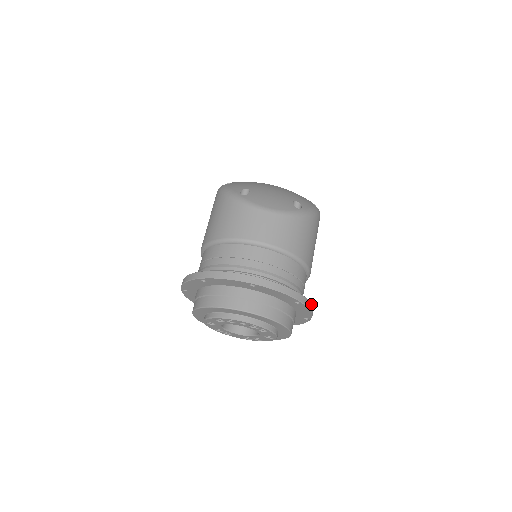
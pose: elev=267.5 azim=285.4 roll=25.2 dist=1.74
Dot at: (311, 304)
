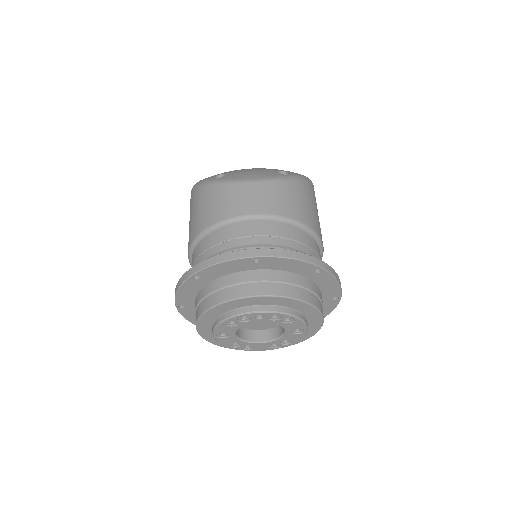
Dot at: (335, 272)
